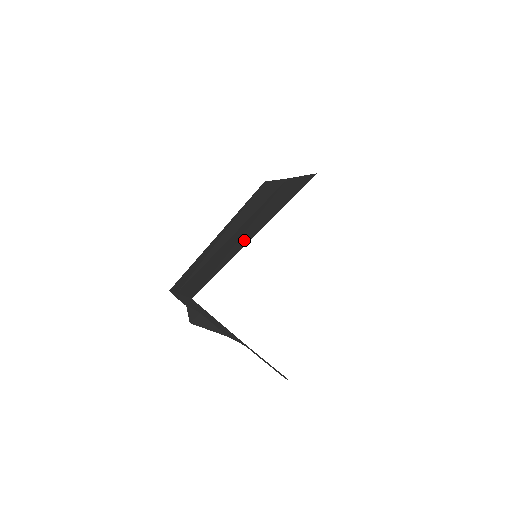
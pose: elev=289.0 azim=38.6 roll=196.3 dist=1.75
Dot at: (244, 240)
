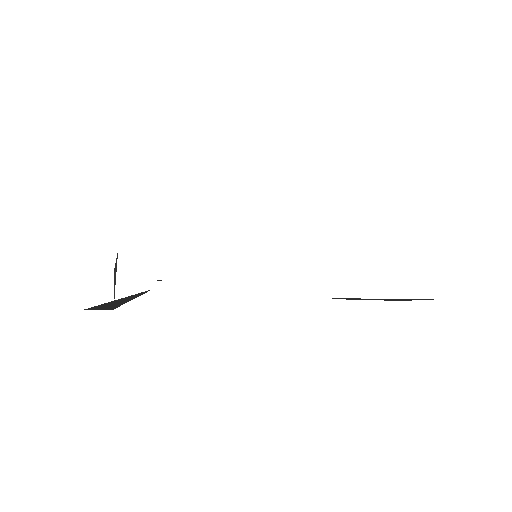
Dot at: occluded
